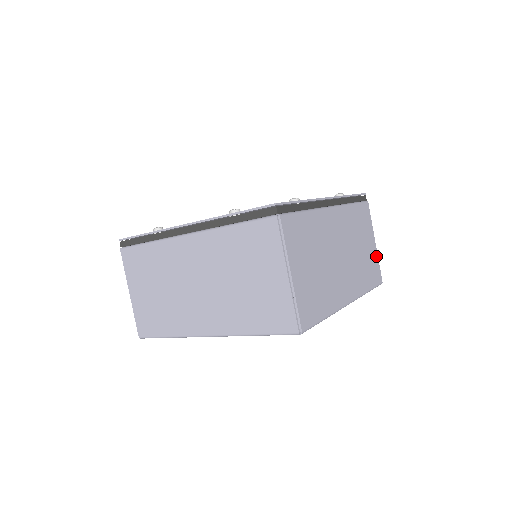
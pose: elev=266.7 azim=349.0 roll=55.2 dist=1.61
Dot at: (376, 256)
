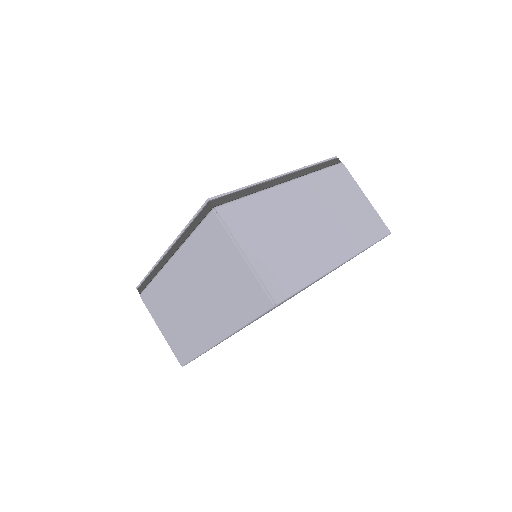
Dot at: (372, 209)
